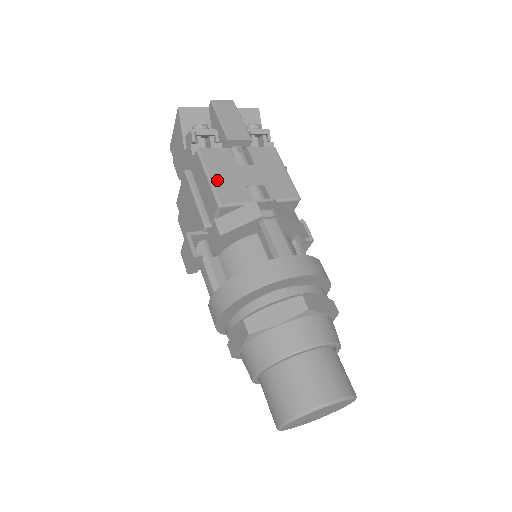
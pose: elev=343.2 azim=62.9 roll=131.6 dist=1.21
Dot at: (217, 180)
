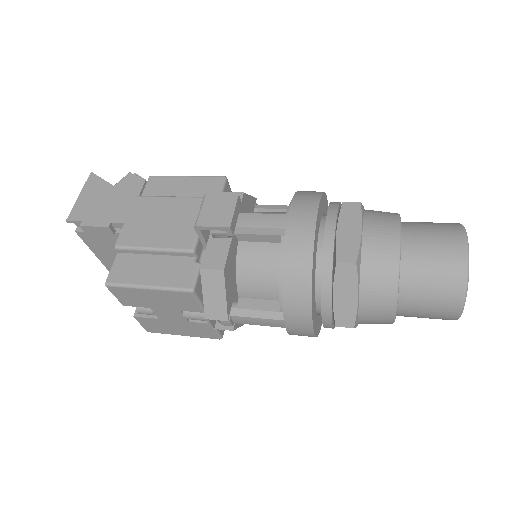
Dot at: occluded
